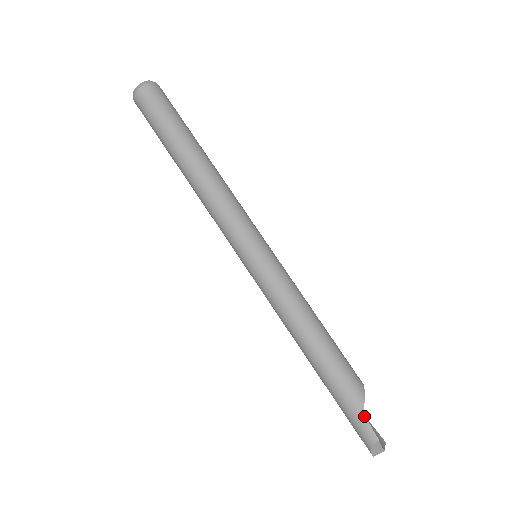
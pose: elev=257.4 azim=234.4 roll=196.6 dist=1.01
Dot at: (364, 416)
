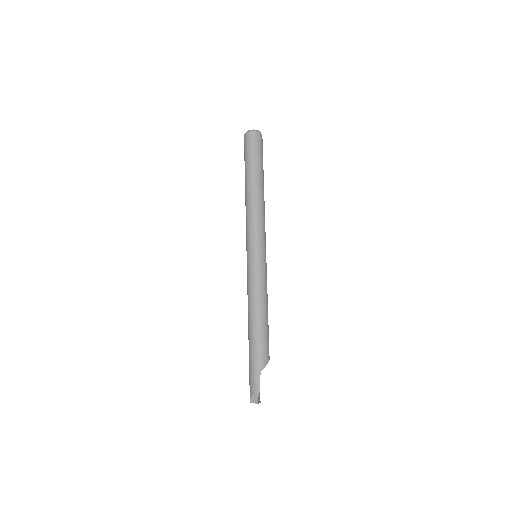
Dot at: (260, 374)
